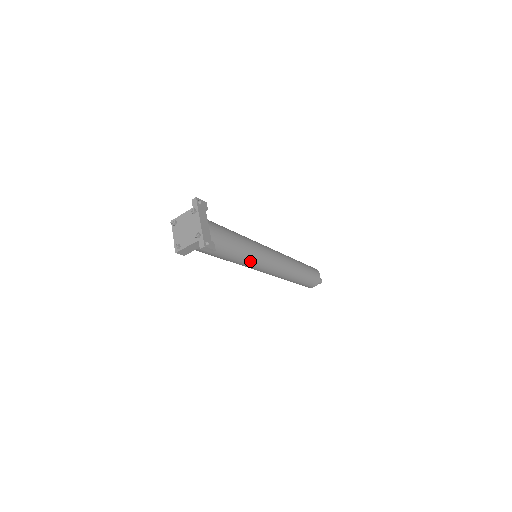
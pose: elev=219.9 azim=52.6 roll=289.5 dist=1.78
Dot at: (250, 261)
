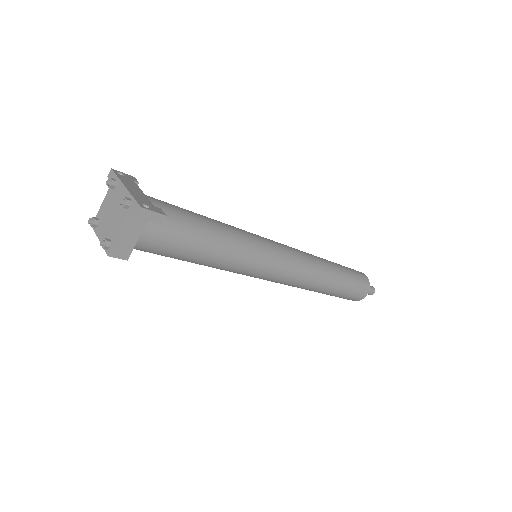
Dot at: (246, 254)
